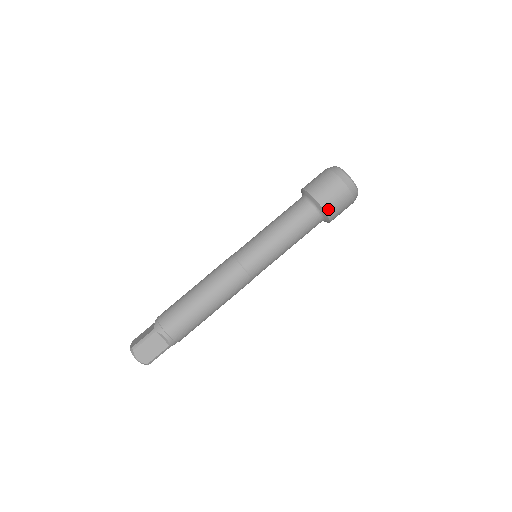
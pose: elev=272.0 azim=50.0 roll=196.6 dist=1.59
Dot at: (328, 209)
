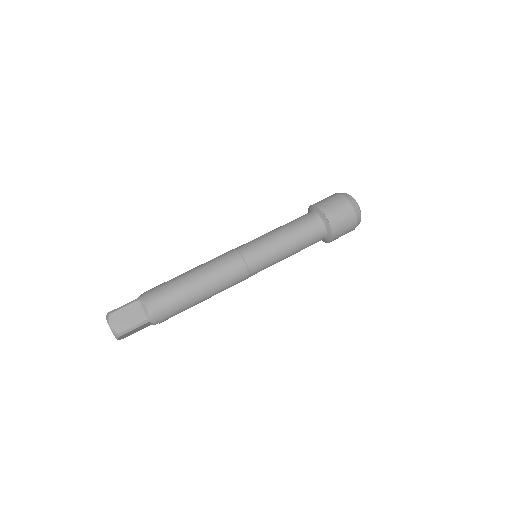
Dot at: (331, 219)
